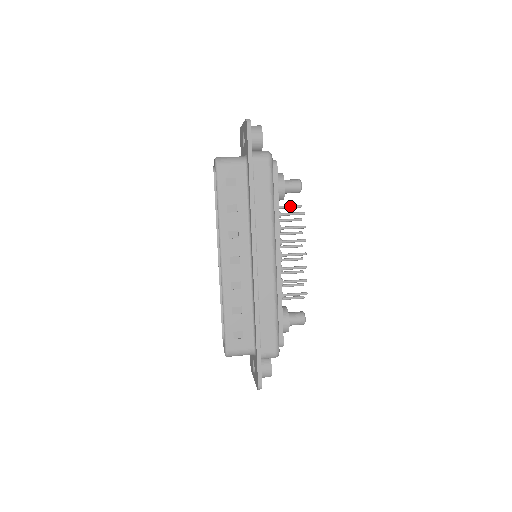
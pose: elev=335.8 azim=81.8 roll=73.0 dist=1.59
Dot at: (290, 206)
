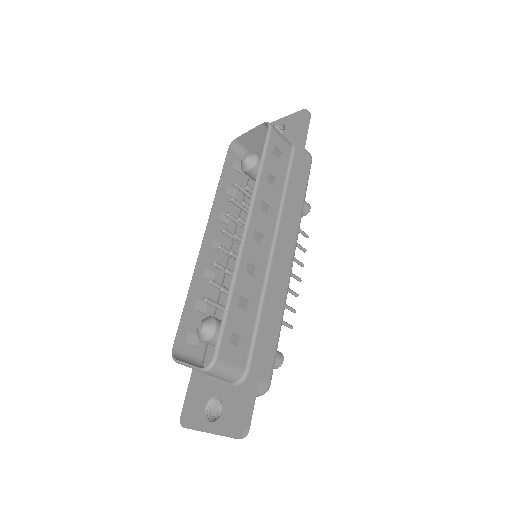
Dot at: occluded
